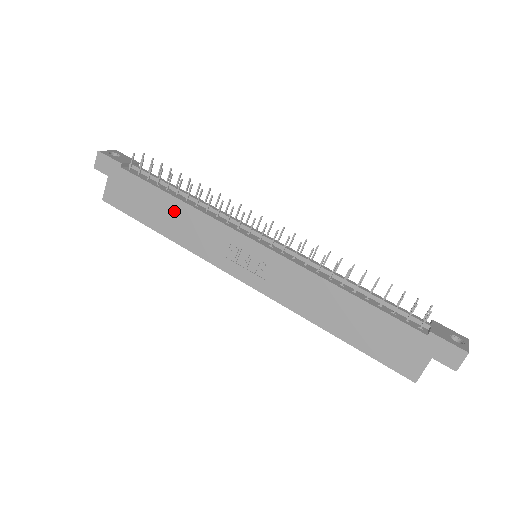
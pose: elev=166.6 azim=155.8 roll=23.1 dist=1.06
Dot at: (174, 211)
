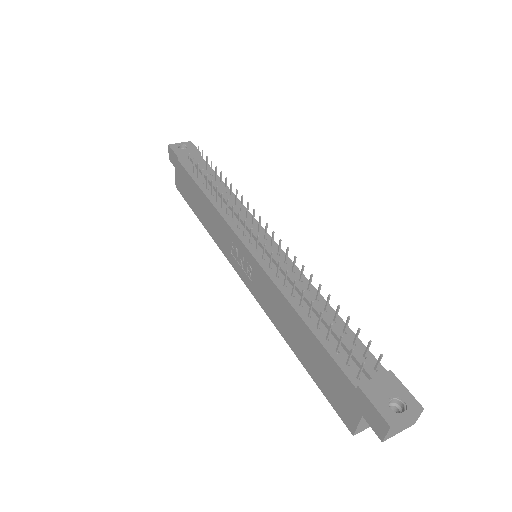
Dot at: (204, 204)
